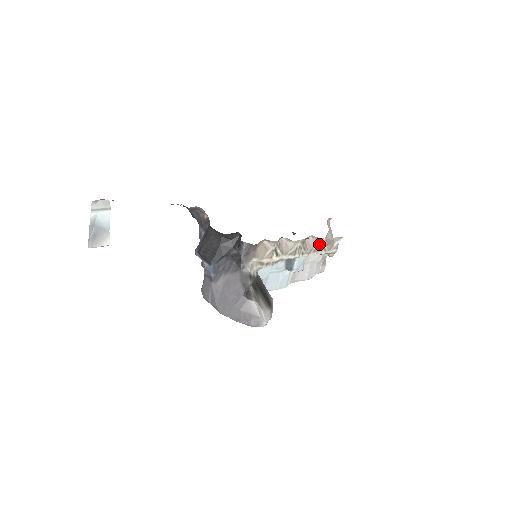
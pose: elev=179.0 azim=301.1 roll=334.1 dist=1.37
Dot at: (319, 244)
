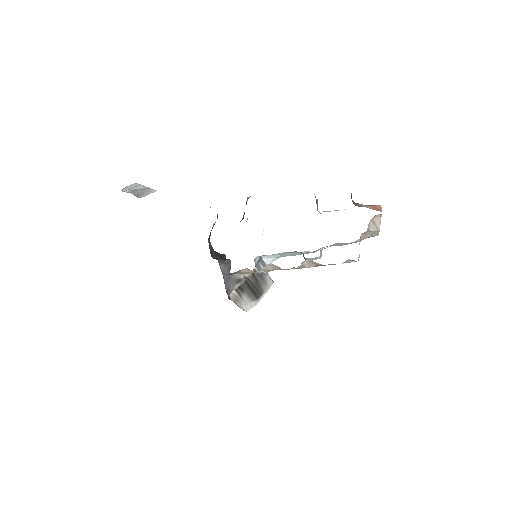
Dot at: (323, 265)
